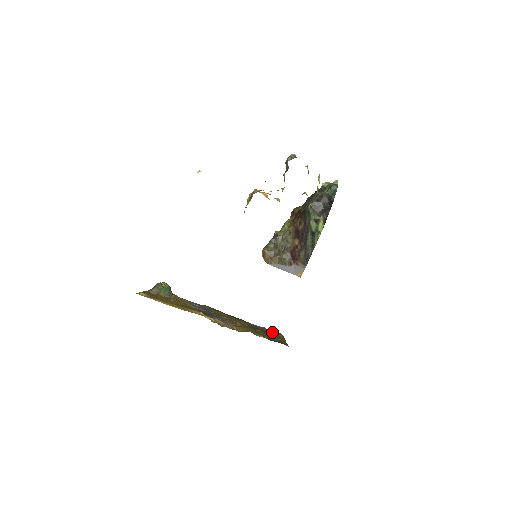
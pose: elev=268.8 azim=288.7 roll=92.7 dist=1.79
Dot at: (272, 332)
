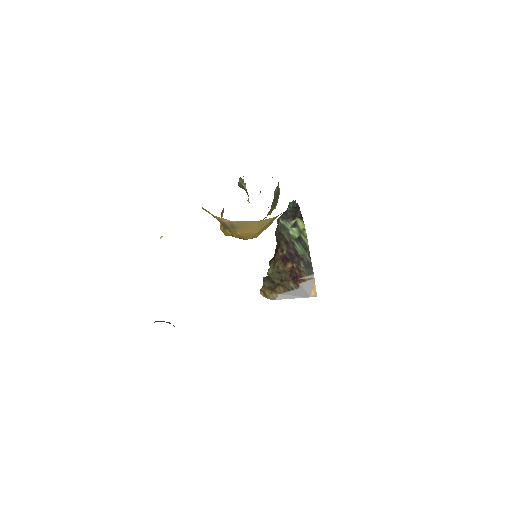
Dot at: occluded
